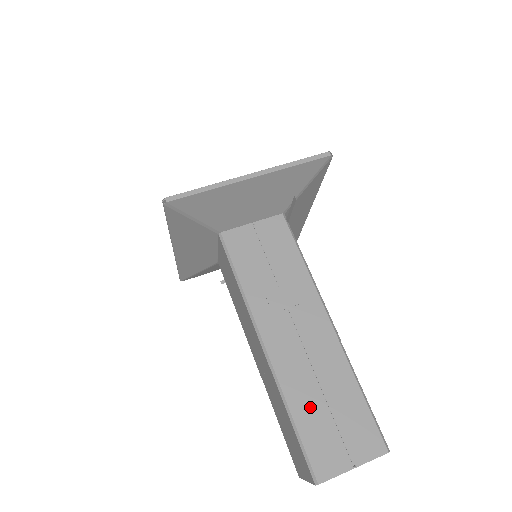
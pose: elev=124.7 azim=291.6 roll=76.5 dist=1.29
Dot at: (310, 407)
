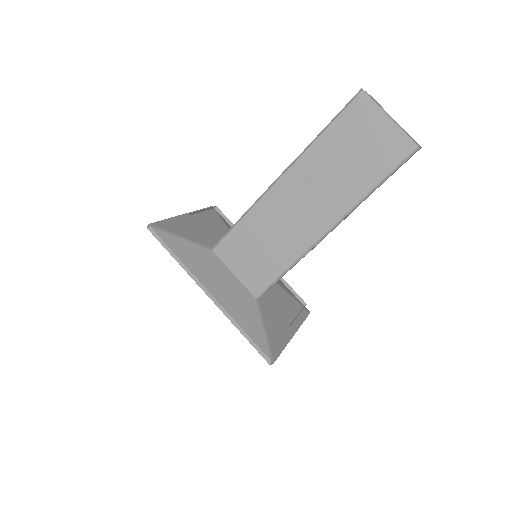
Dot at: occluded
